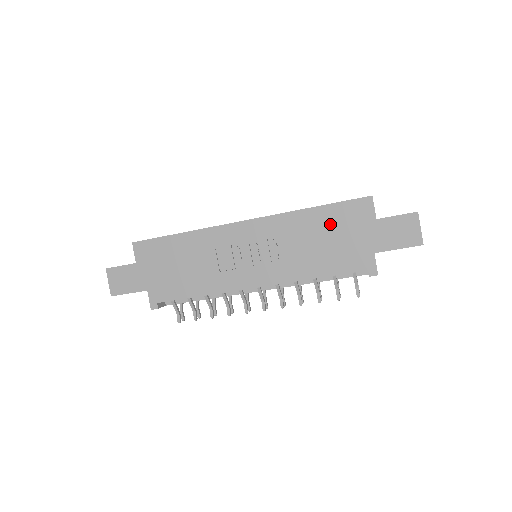
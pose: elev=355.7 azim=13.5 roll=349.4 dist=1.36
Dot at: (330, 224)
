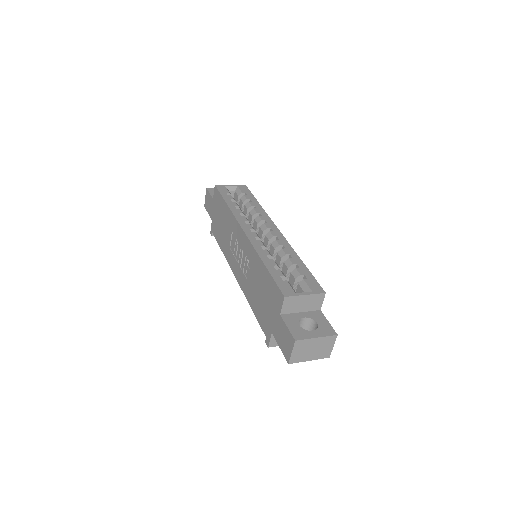
Dot at: (265, 286)
